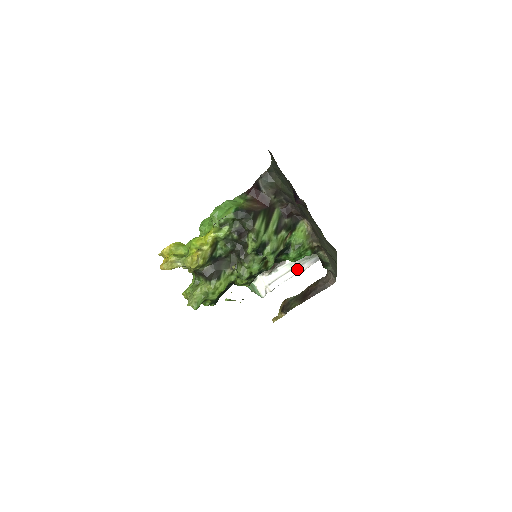
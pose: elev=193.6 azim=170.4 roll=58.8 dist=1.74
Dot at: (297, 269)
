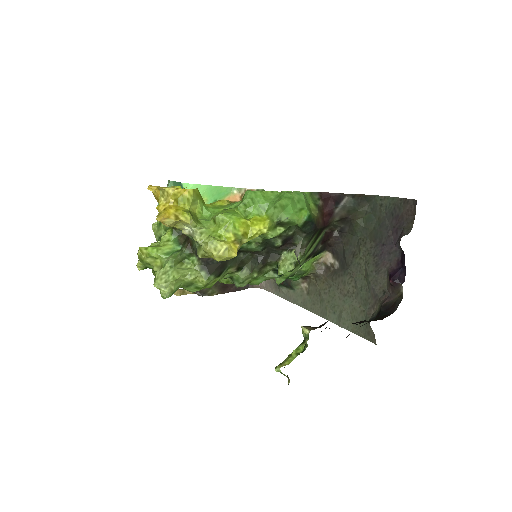
Dot at: occluded
